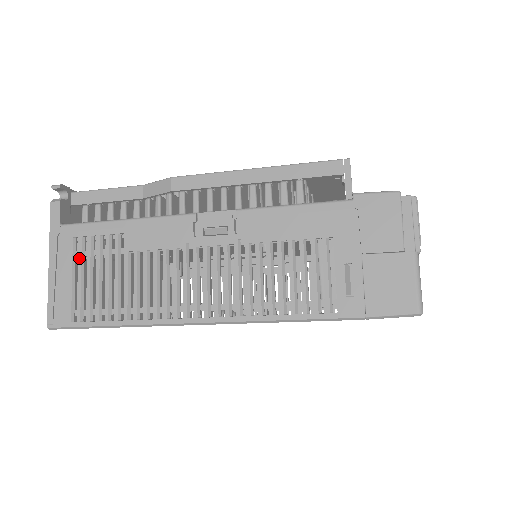
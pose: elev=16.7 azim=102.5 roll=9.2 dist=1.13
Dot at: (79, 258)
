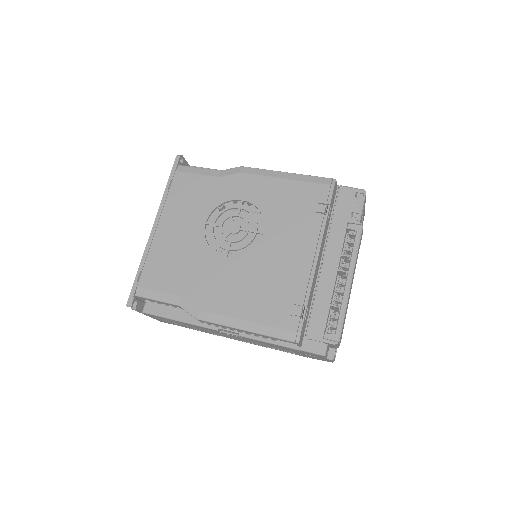
Dot at: (162, 319)
